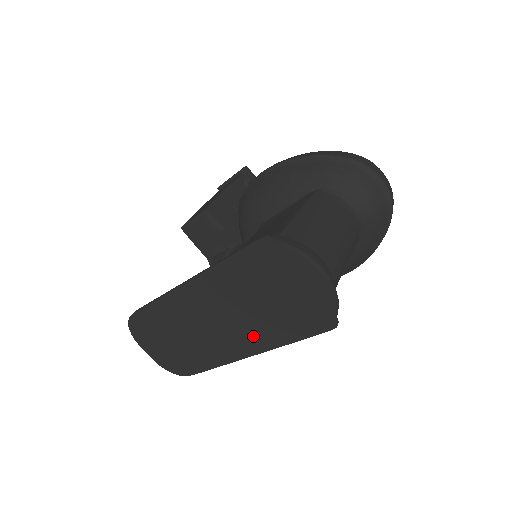
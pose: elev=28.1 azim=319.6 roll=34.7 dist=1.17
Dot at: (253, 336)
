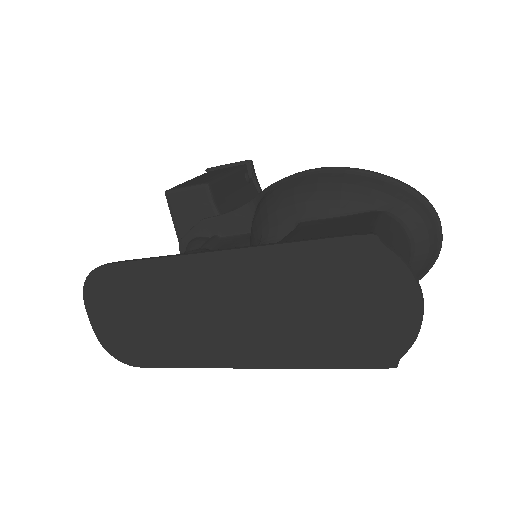
Dot at: (272, 345)
